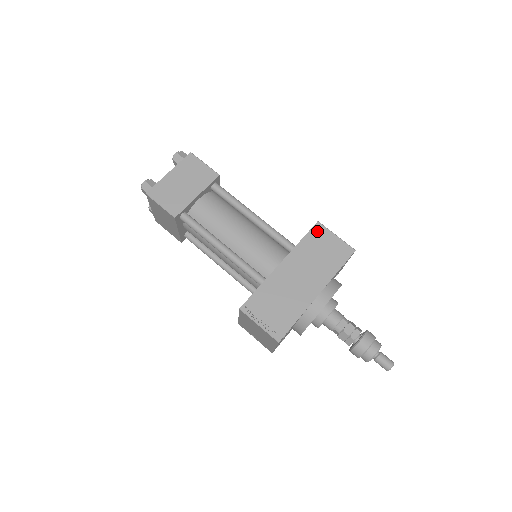
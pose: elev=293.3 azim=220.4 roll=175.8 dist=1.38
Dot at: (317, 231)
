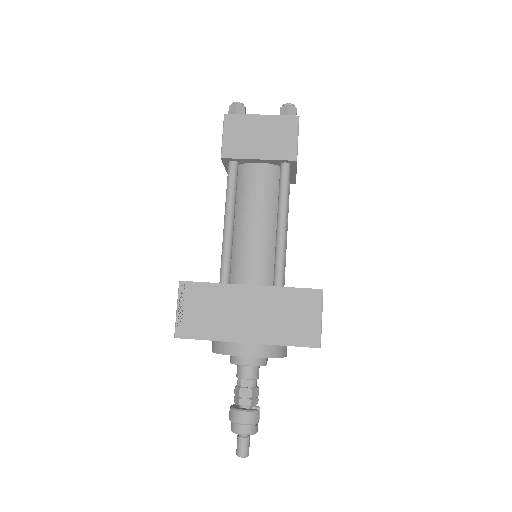
Dot at: (311, 296)
